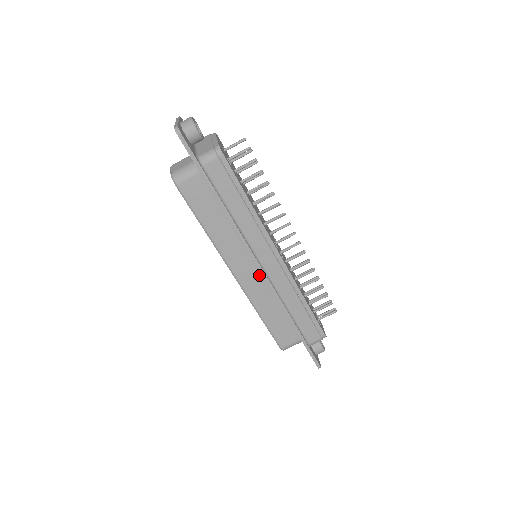
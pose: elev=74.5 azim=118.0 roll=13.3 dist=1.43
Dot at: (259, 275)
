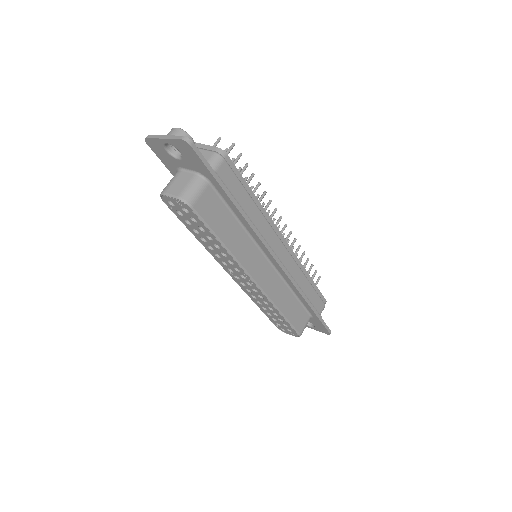
Dot at: (272, 270)
